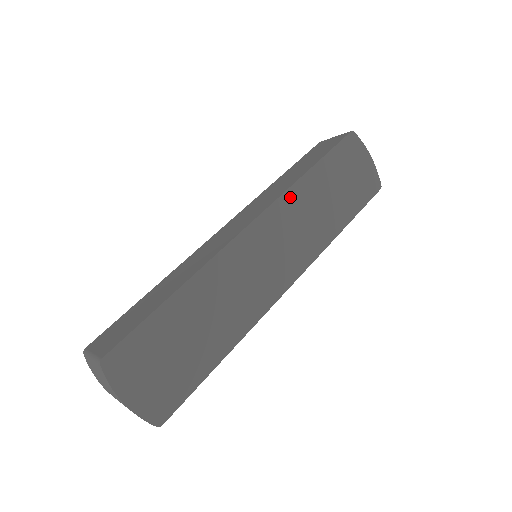
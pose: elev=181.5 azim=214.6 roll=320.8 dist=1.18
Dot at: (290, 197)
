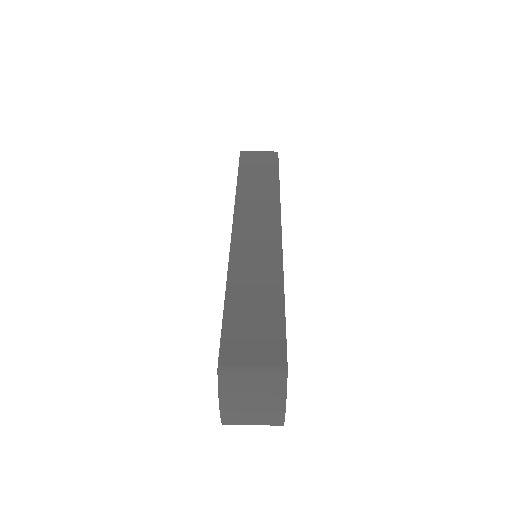
Dot at: occluded
